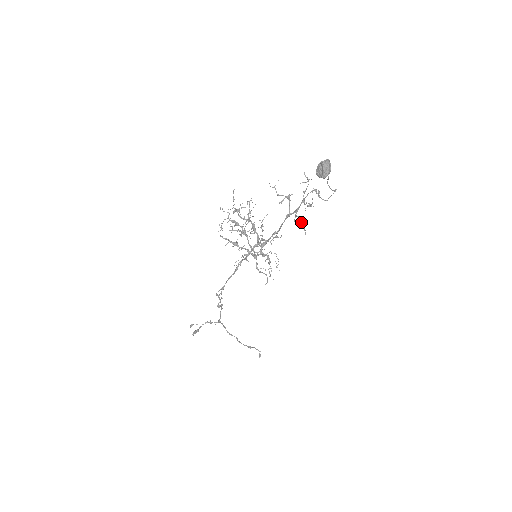
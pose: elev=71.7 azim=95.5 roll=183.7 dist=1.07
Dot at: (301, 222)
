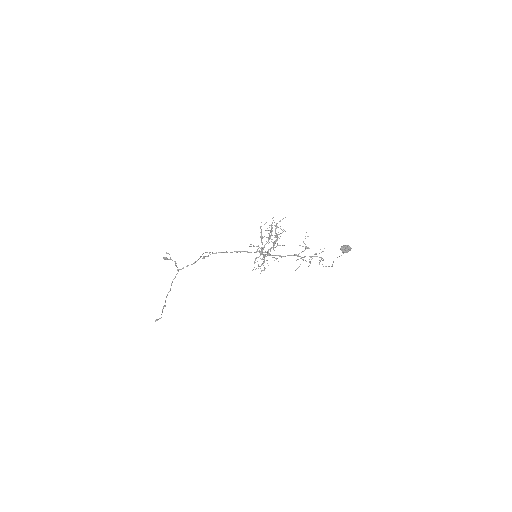
Dot at: occluded
